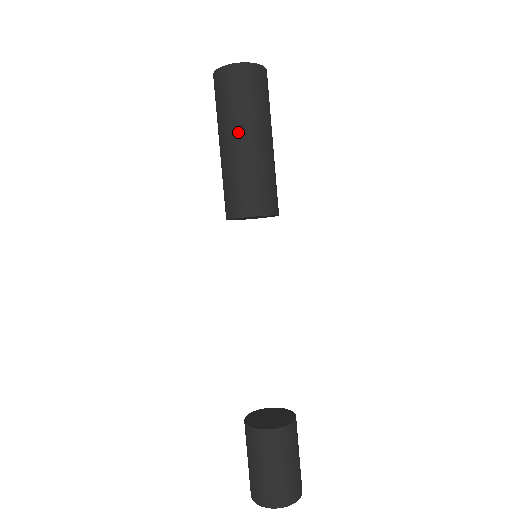
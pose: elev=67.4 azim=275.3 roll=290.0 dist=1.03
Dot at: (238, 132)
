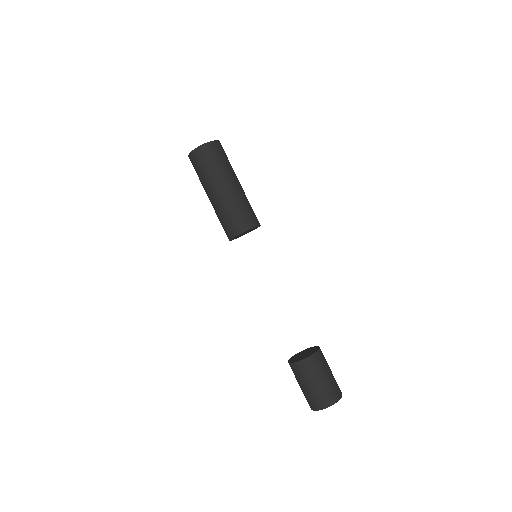
Dot at: (216, 186)
